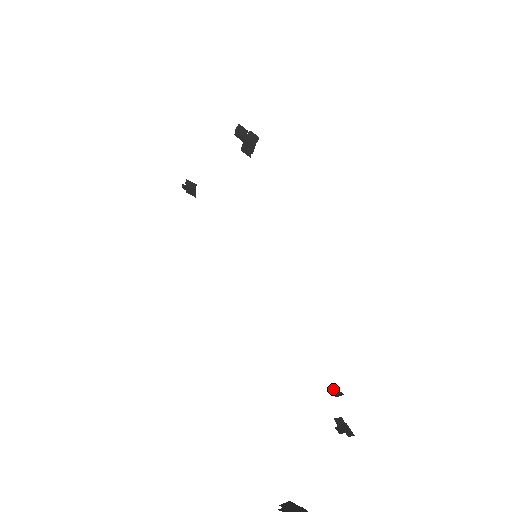
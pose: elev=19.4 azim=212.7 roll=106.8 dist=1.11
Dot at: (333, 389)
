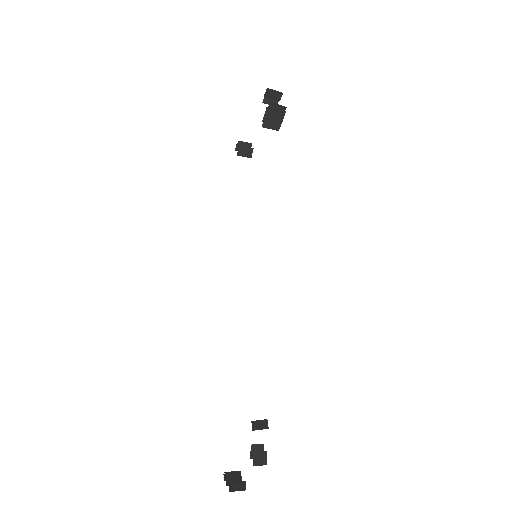
Dot at: occluded
